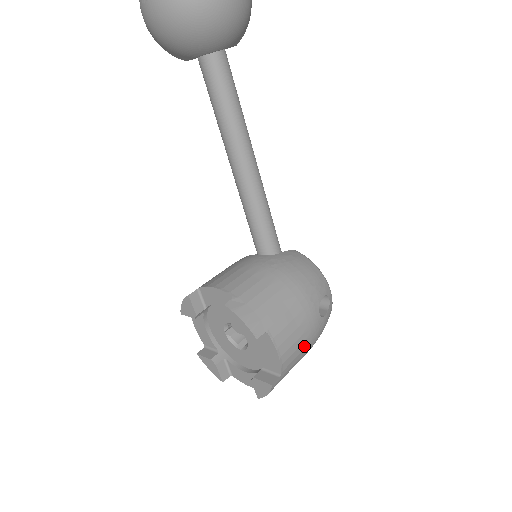
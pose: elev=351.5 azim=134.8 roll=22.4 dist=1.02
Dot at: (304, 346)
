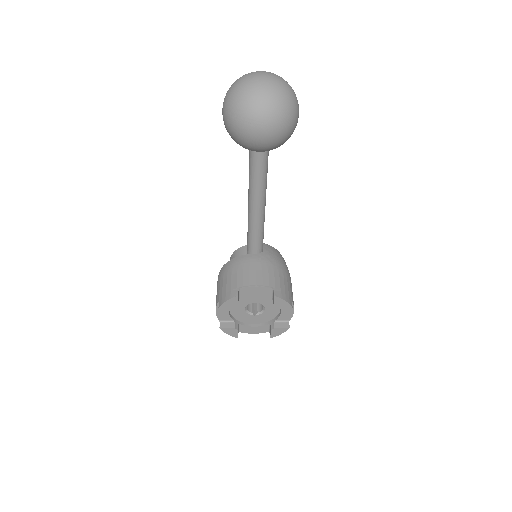
Dot at: occluded
